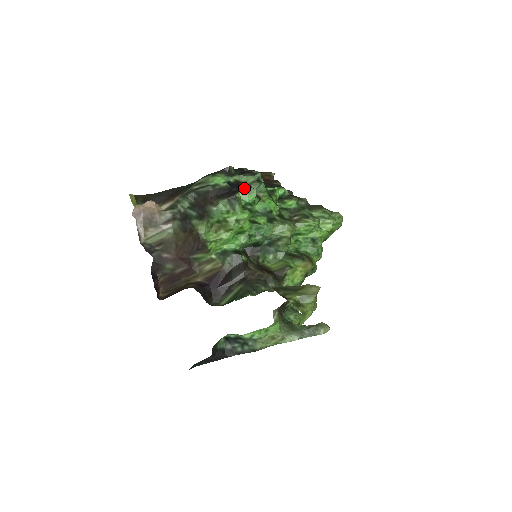
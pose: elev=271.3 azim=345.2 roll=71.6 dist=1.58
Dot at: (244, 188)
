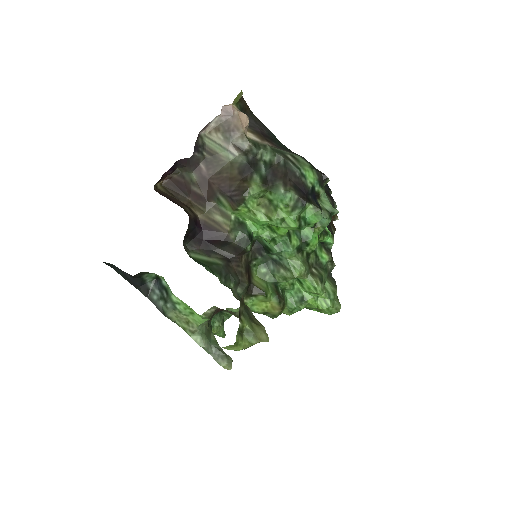
Dot at: (318, 206)
